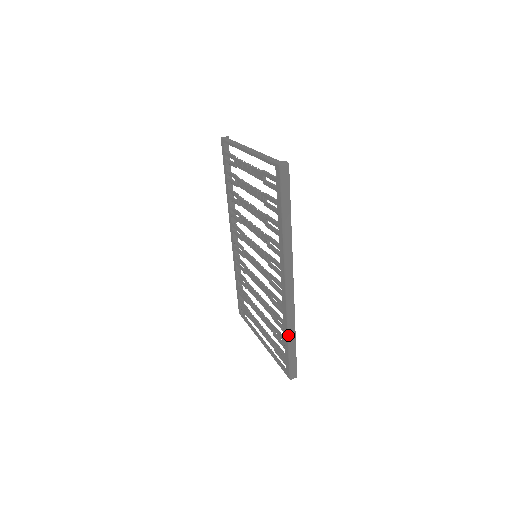
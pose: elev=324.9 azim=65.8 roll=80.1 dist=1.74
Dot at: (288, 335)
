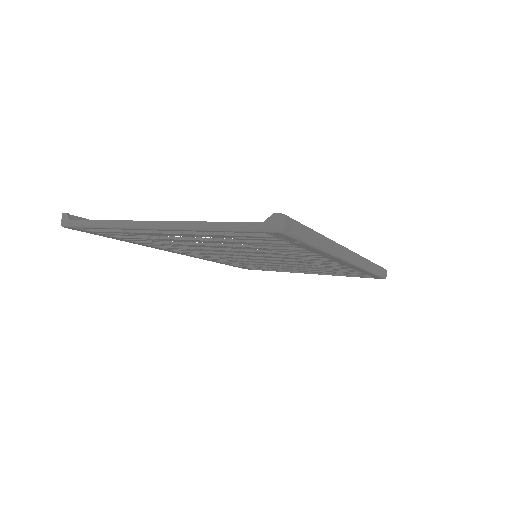
Dot at: (371, 272)
